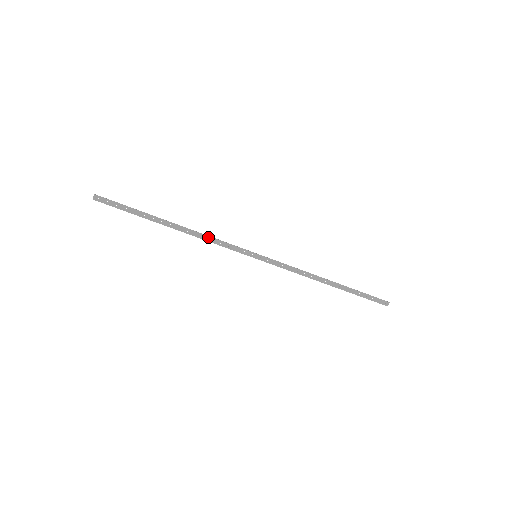
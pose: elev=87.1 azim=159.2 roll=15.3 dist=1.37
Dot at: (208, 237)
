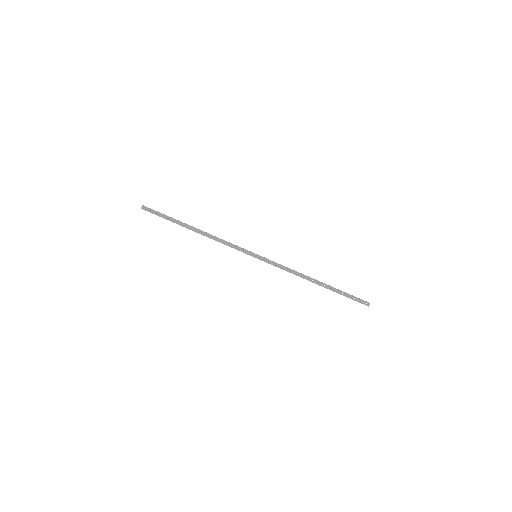
Dot at: (220, 239)
